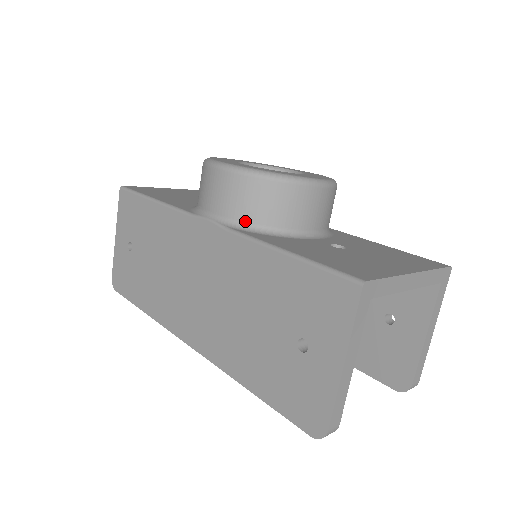
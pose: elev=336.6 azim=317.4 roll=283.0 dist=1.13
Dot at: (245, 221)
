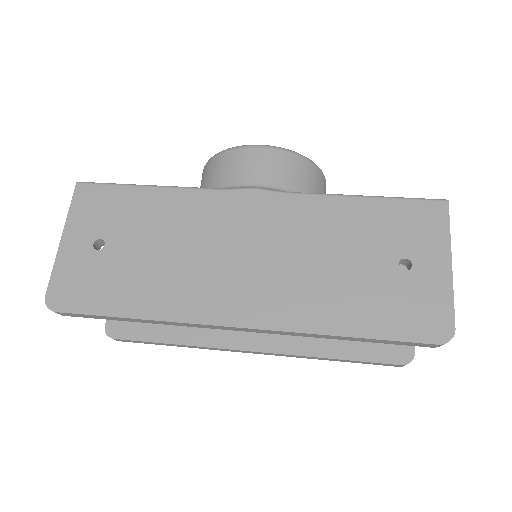
Dot at: (293, 191)
